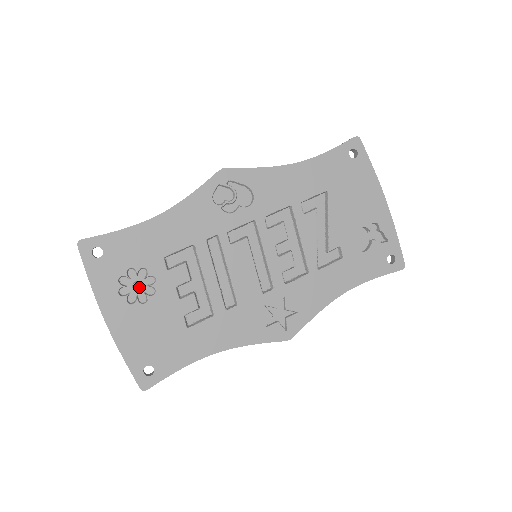
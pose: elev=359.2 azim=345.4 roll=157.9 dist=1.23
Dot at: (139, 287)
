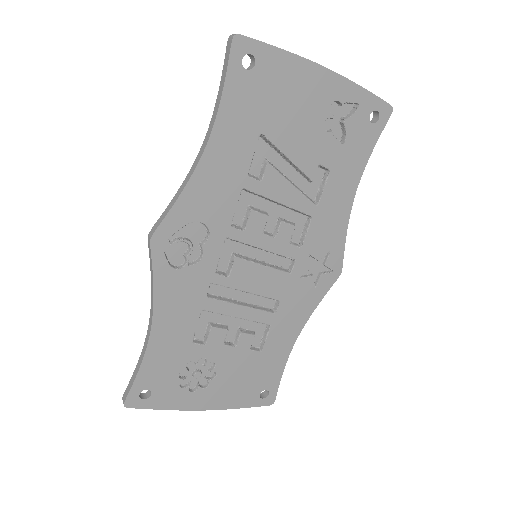
Dot at: (200, 374)
